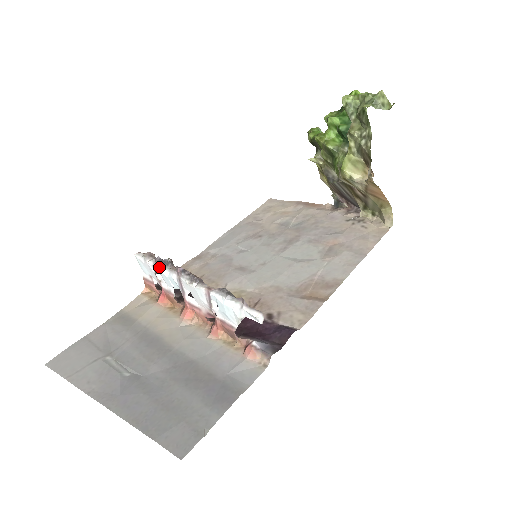
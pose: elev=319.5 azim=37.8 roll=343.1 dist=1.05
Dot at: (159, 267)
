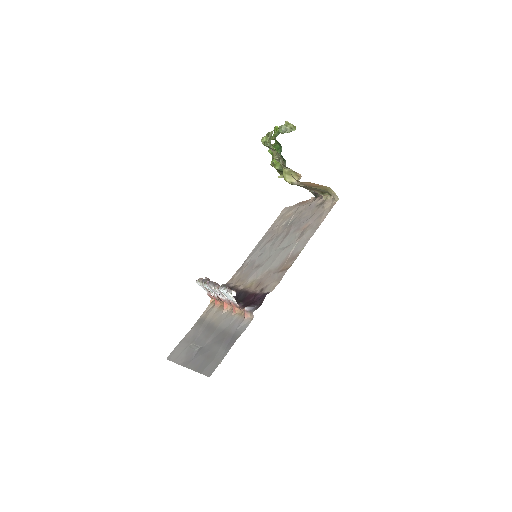
Dot at: (203, 284)
